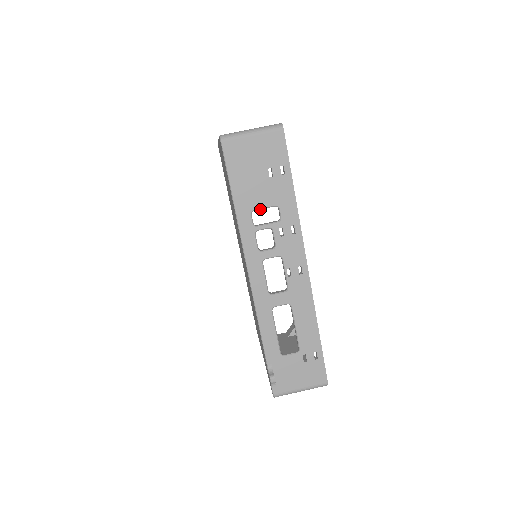
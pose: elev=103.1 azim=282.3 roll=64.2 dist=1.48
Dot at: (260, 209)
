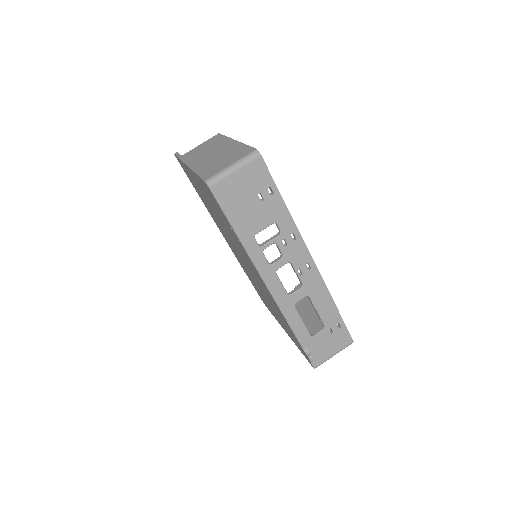
Dot at: occluded
